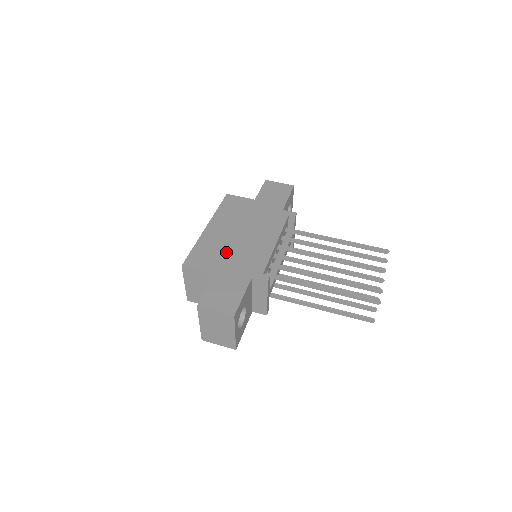
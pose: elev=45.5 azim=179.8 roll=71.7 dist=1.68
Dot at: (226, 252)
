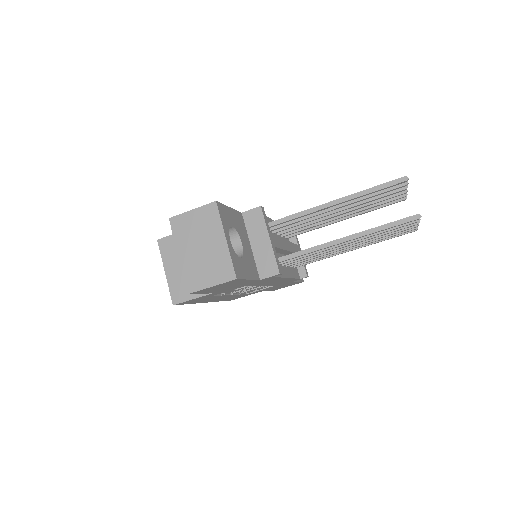
Dot at: occluded
